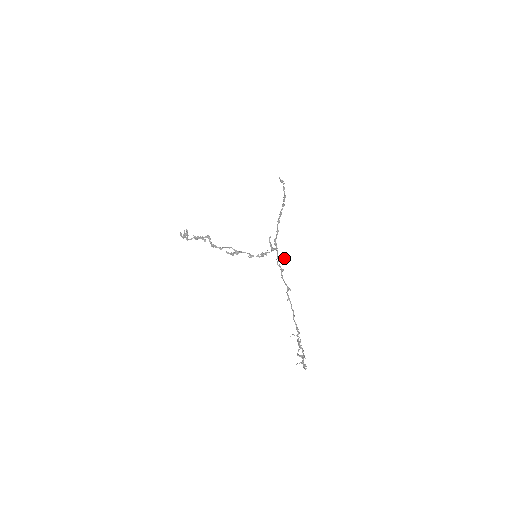
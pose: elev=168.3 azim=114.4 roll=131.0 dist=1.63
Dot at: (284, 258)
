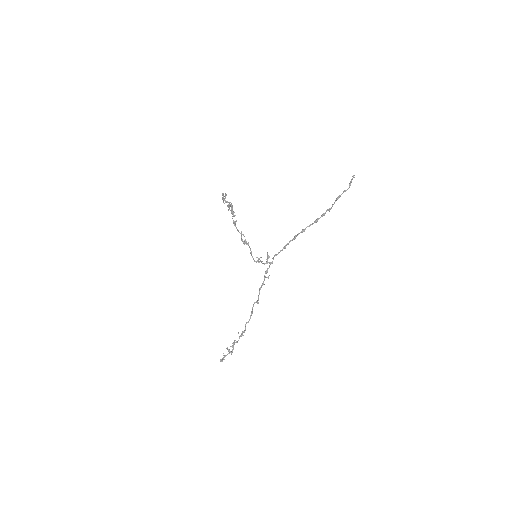
Dot at: (268, 277)
